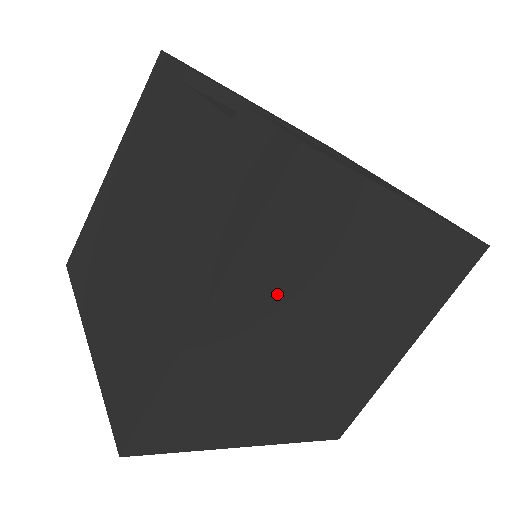
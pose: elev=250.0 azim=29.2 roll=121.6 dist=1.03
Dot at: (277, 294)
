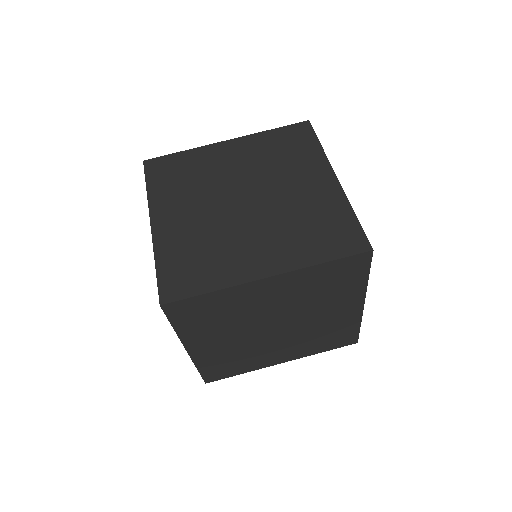
Dot at: (254, 156)
